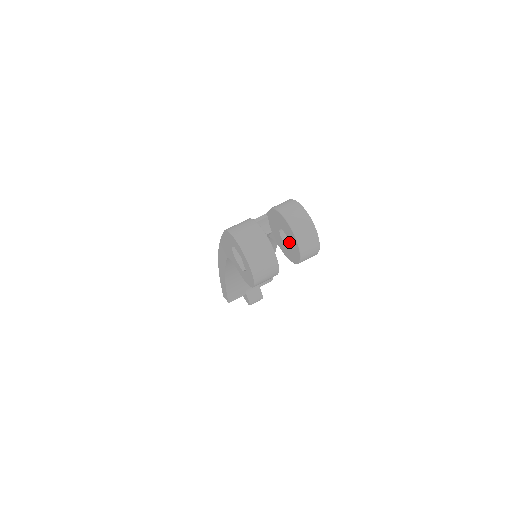
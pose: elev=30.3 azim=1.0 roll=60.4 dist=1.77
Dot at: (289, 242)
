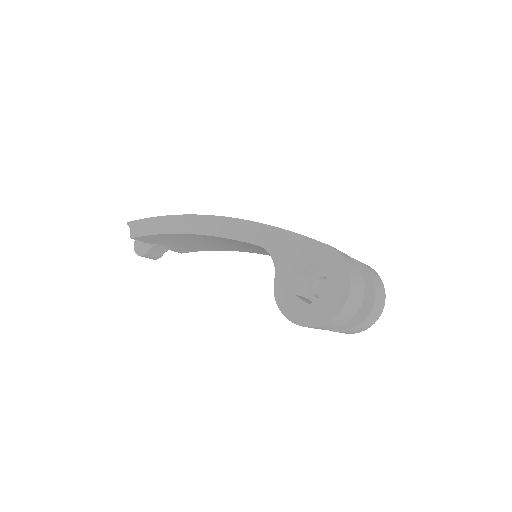
Dot at: occluded
